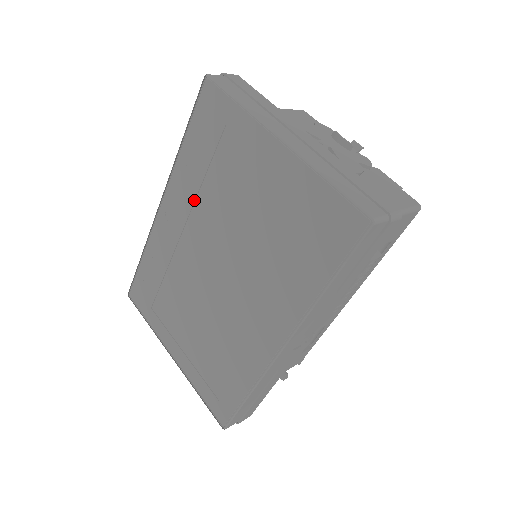
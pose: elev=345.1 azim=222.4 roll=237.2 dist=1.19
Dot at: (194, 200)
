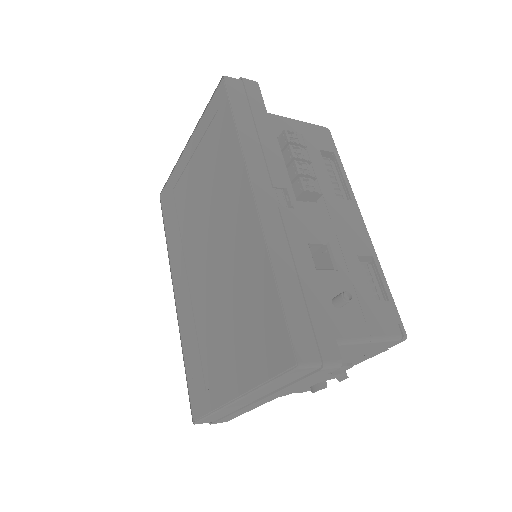
Dot at: (182, 250)
